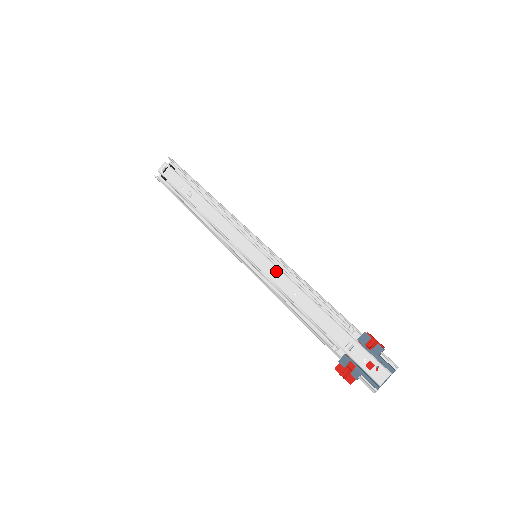
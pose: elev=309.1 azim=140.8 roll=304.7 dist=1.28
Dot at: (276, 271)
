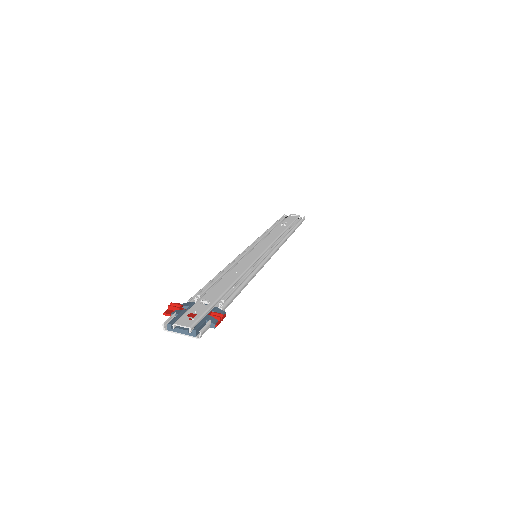
Dot at: (250, 262)
